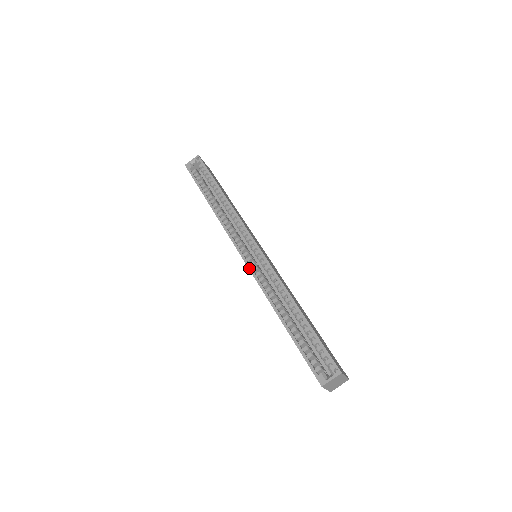
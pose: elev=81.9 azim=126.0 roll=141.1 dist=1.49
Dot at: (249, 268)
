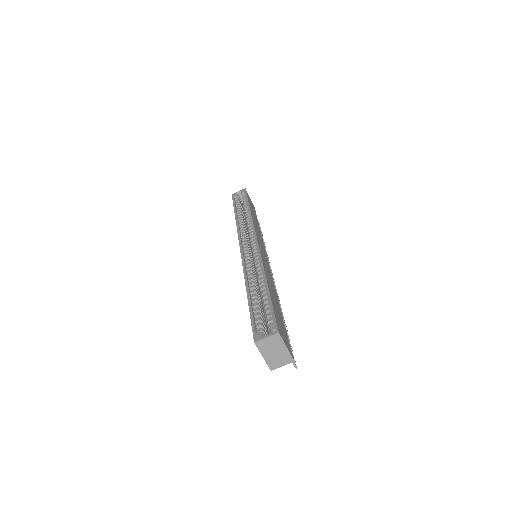
Dot at: (241, 255)
